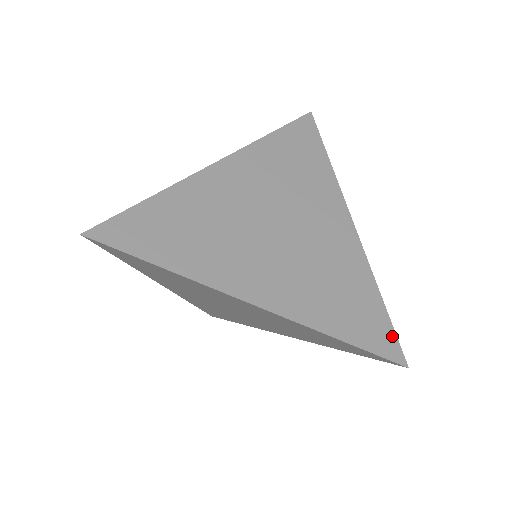
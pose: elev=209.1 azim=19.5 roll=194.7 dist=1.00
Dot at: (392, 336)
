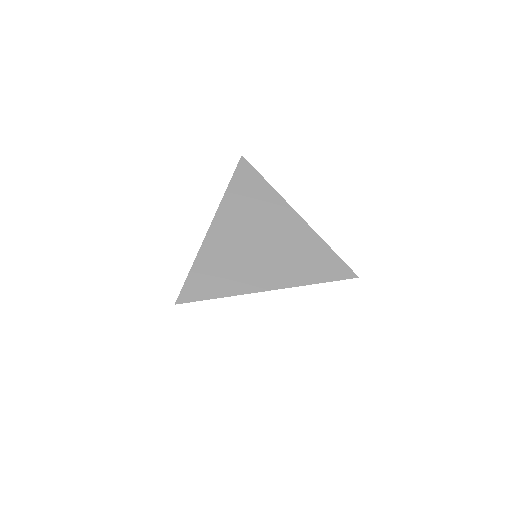
Dot at: (344, 266)
